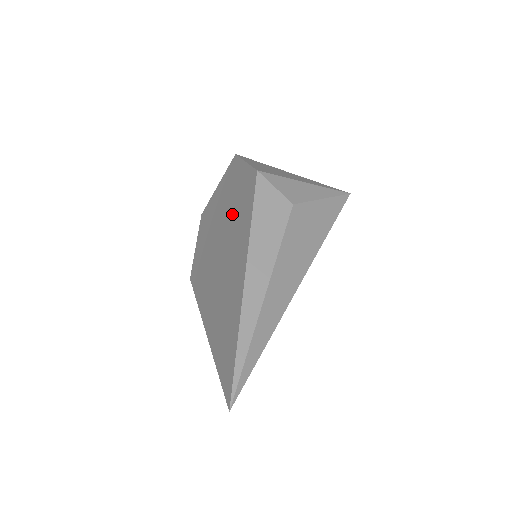
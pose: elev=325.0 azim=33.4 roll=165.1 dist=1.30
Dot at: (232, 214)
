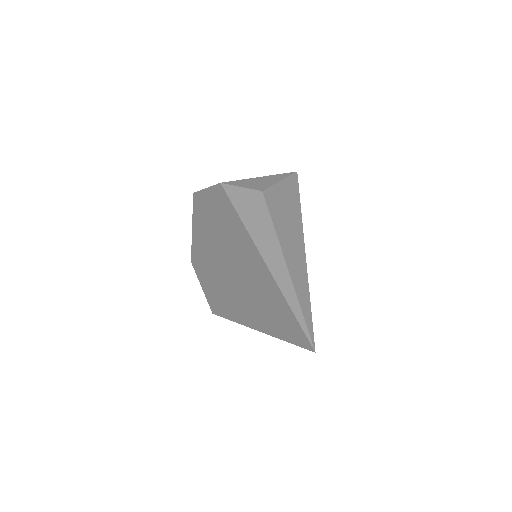
Dot at: (219, 231)
